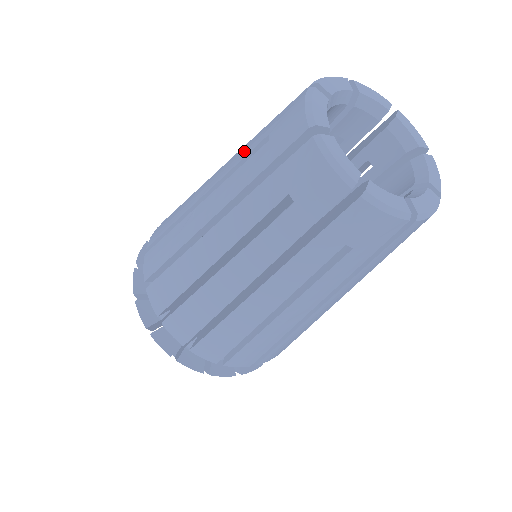
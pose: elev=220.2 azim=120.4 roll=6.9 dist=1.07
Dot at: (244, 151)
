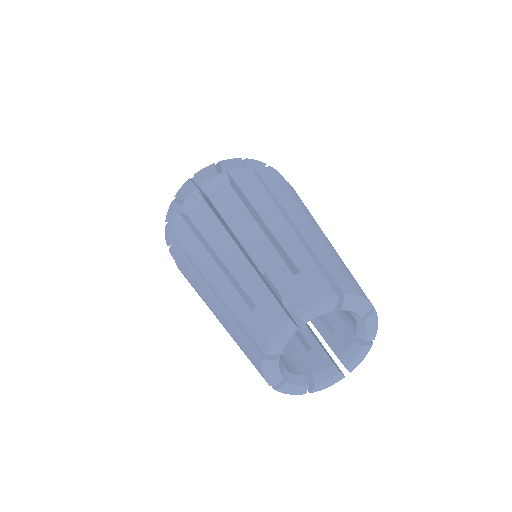
Dot at: (246, 278)
